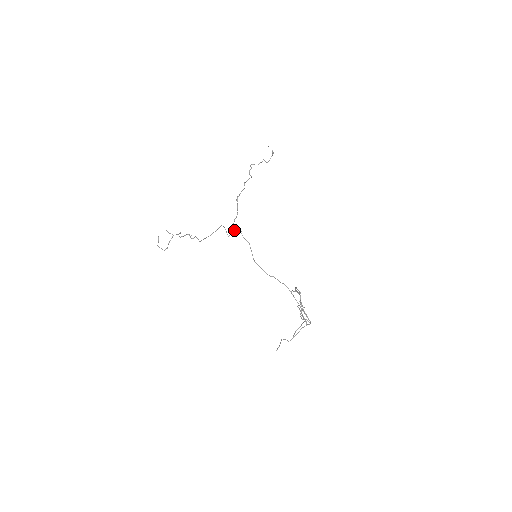
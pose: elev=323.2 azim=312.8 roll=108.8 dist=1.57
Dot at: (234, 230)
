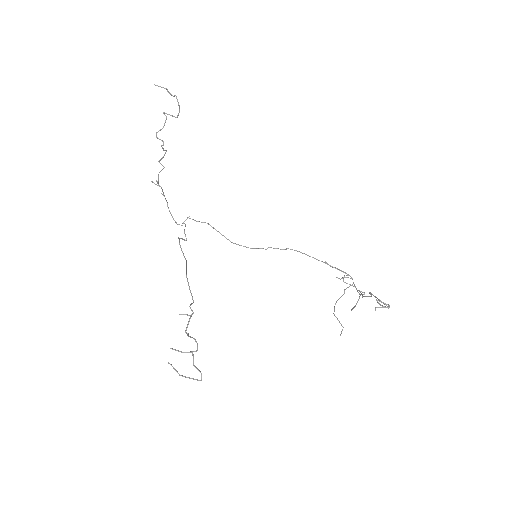
Dot at: occluded
